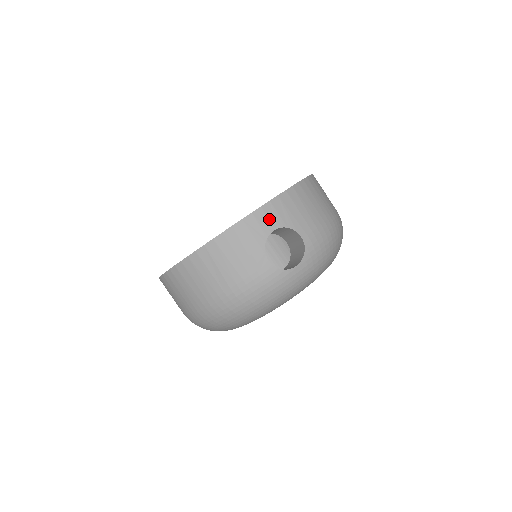
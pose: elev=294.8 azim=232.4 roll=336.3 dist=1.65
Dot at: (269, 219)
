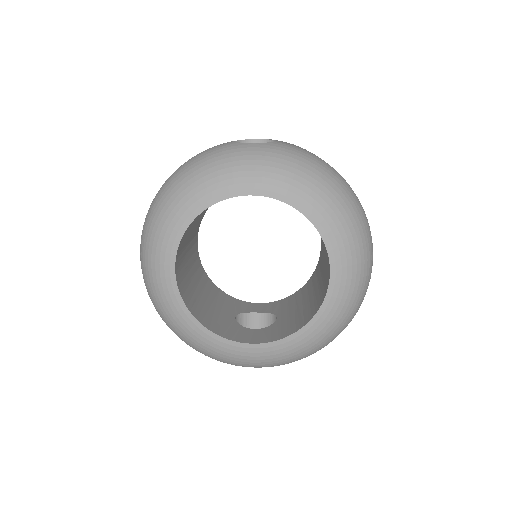
Dot at: occluded
